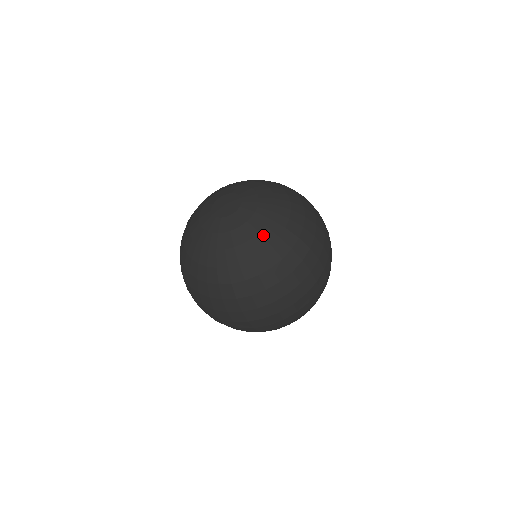
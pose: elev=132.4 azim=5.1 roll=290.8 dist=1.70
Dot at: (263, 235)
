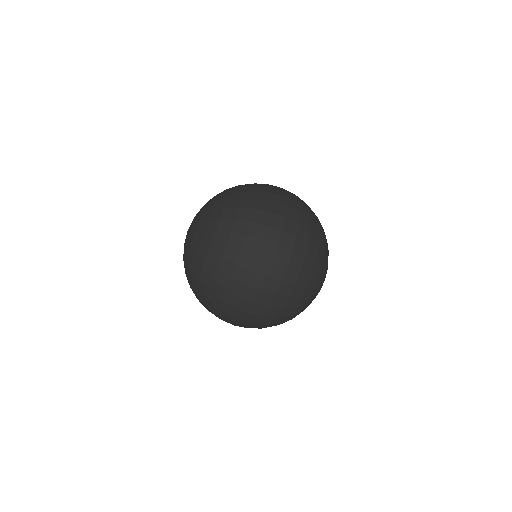
Dot at: (209, 227)
